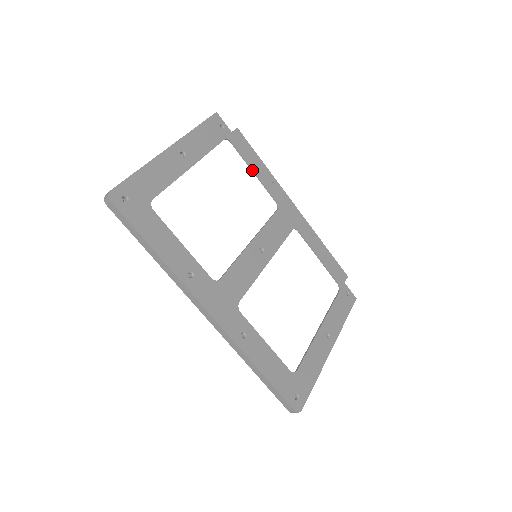
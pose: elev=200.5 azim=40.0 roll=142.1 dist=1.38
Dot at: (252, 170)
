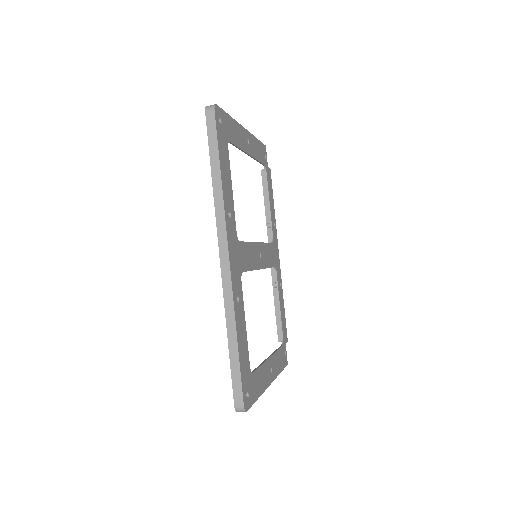
Dot at: (269, 201)
